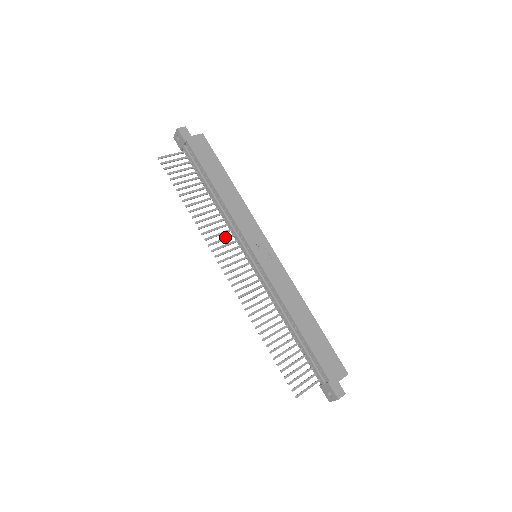
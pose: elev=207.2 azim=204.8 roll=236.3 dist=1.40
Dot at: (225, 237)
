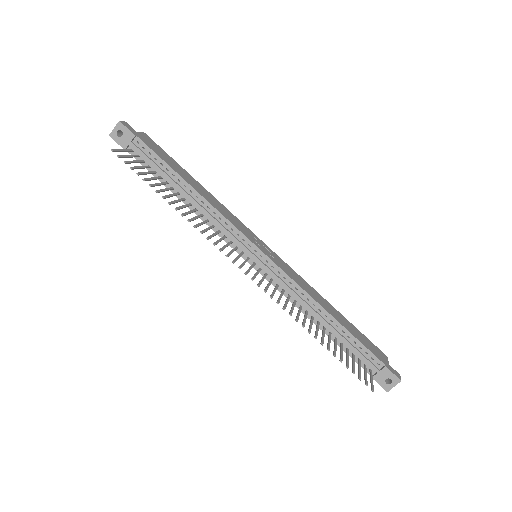
Dot at: occluded
